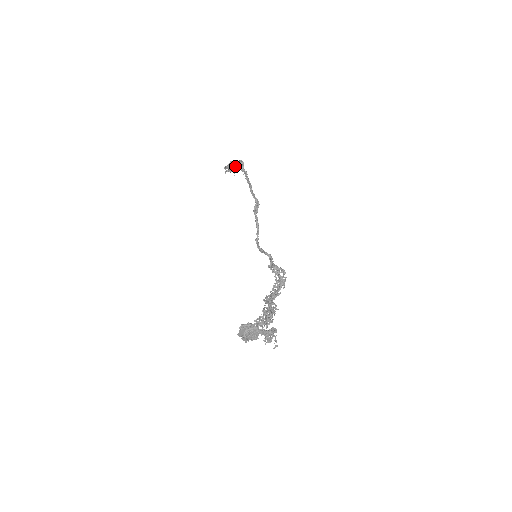
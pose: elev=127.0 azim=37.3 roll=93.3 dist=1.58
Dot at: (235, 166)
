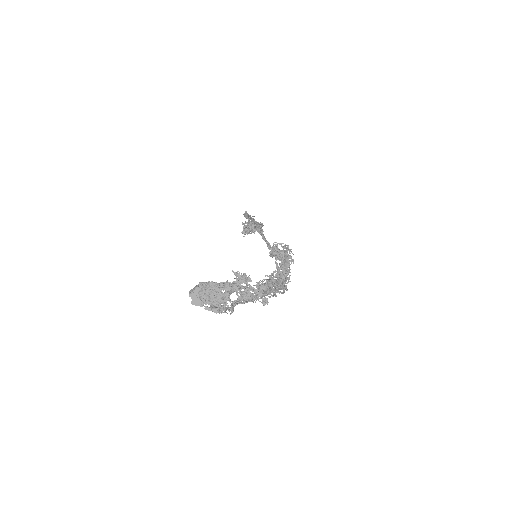
Dot at: (249, 225)
